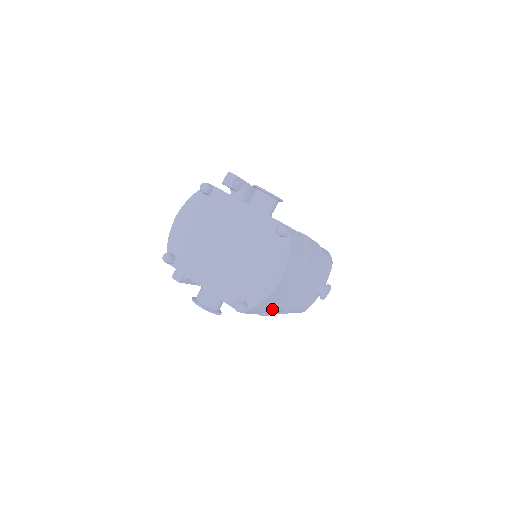
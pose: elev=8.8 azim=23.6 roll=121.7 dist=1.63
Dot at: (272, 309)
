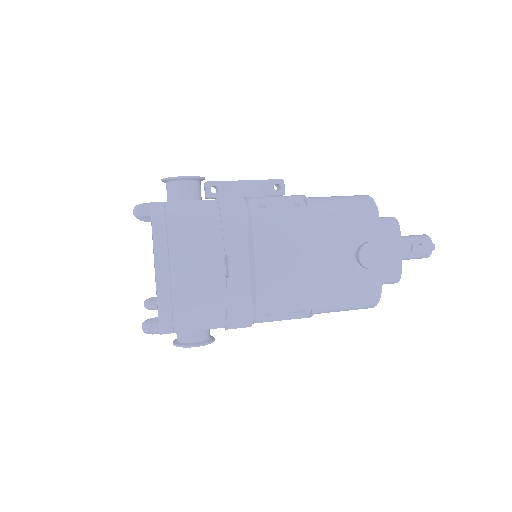
Dot at: (226, 314)
